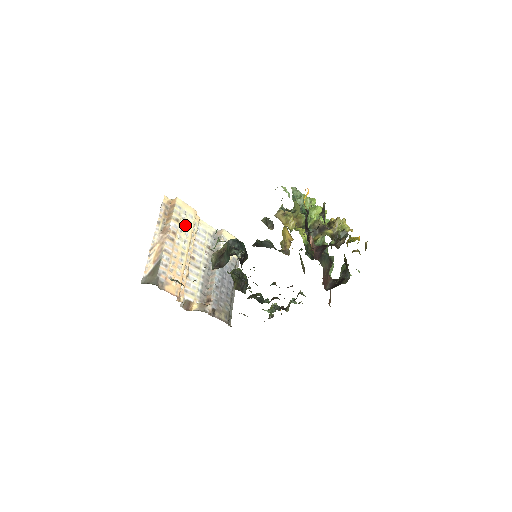
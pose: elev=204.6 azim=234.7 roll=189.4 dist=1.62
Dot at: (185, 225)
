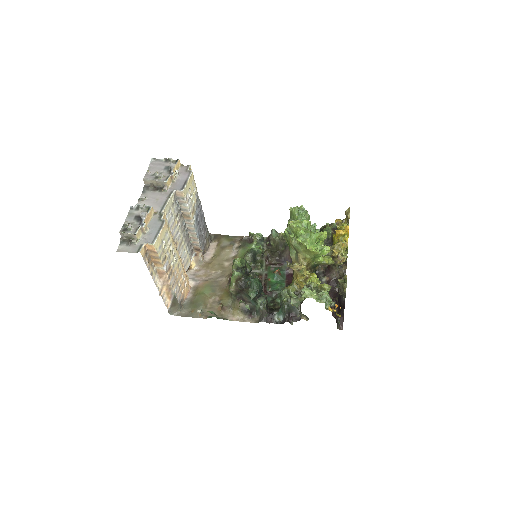
Dot at: (169, 248)
